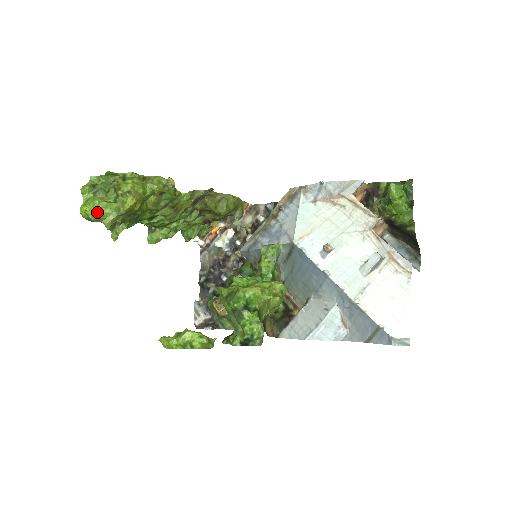
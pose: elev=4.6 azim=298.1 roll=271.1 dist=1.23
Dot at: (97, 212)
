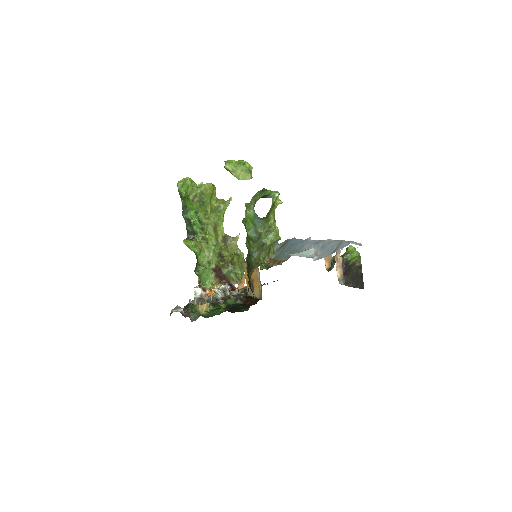
Dot at: (191, 179)
